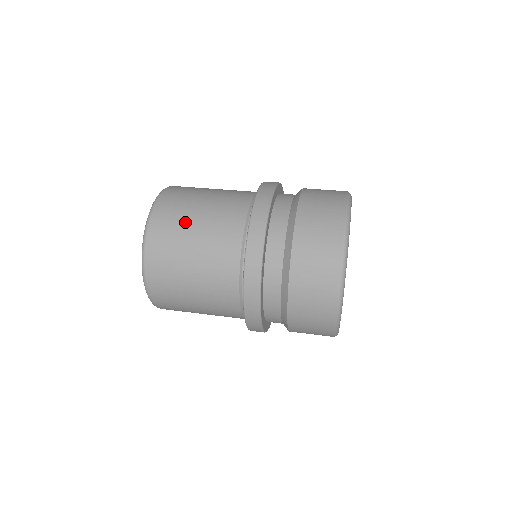
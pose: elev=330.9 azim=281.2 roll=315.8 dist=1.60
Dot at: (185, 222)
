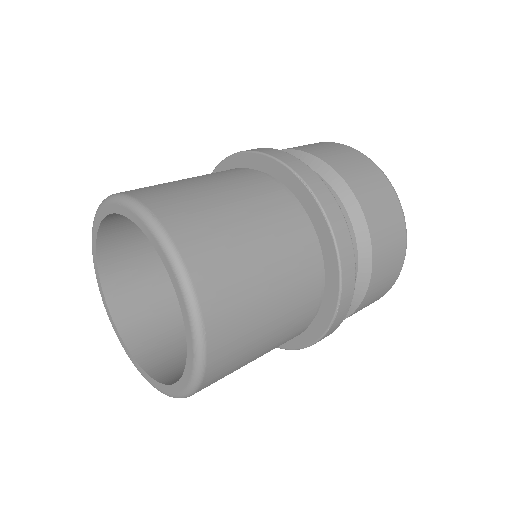
Dot at: (185, 185)
